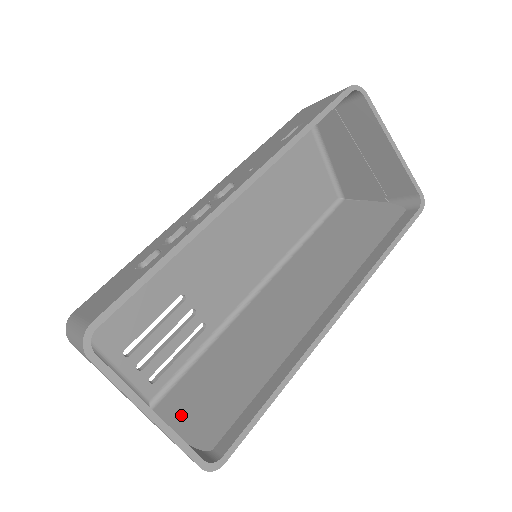
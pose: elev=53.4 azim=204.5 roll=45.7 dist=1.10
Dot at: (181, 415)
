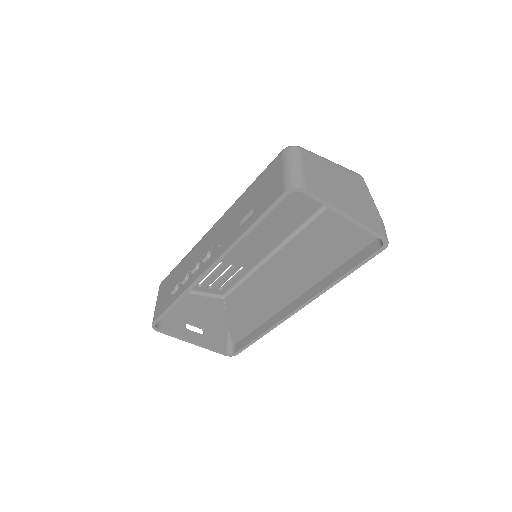
Dot at: (231, 314)
